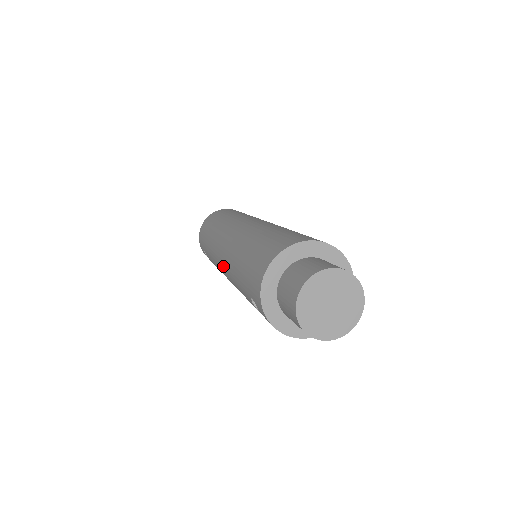
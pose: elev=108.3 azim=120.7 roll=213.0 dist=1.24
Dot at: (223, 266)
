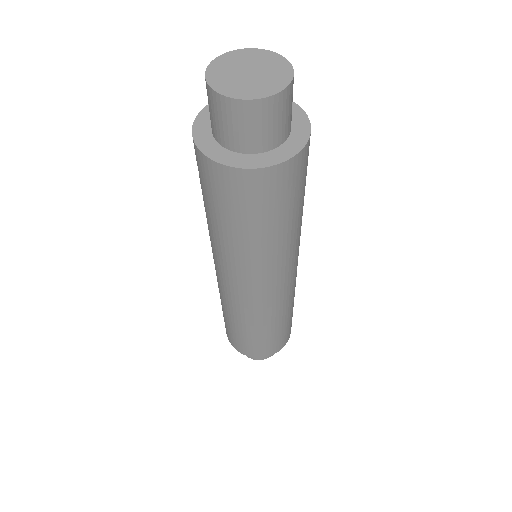
Dot at: occluded
